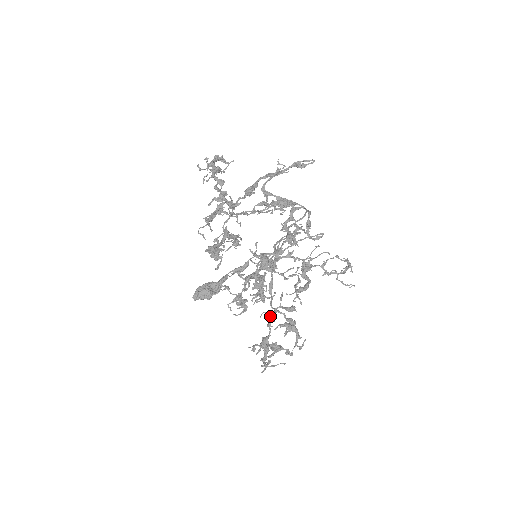
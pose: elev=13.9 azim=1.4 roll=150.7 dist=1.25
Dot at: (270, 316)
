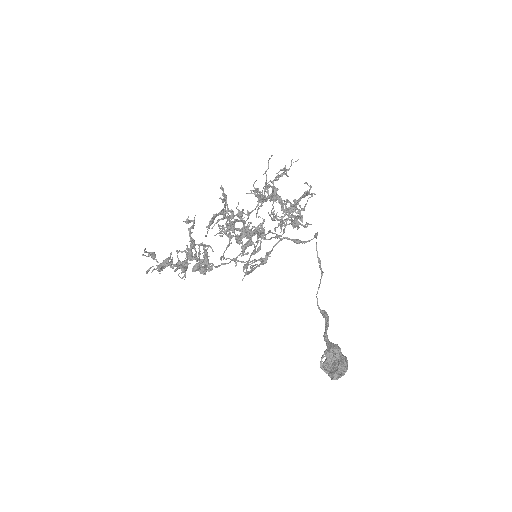
Dot at: occluded
